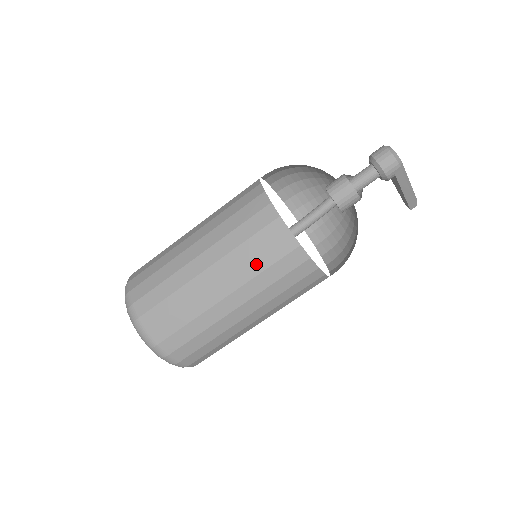
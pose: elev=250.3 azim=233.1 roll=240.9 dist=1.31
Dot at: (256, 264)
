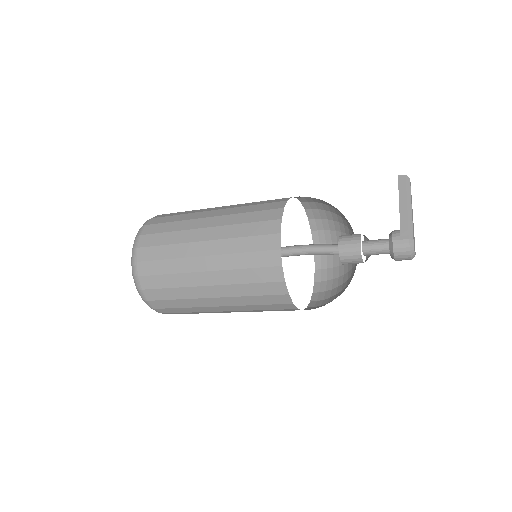
Dot at: occluded
